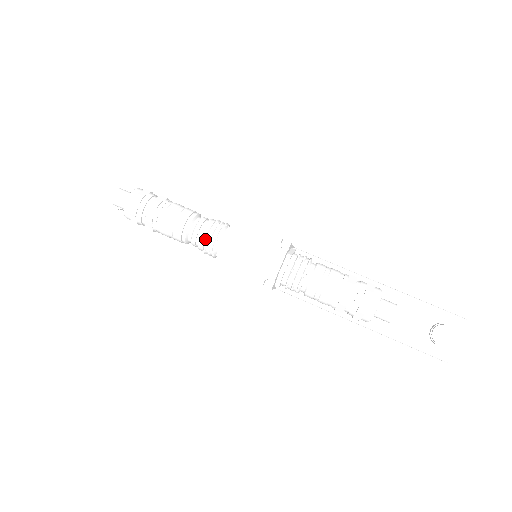
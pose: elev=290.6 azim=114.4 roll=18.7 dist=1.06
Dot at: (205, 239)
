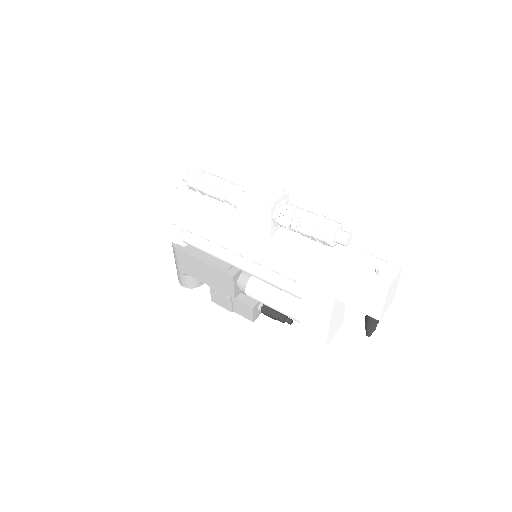
Dot at: (235, 188)
